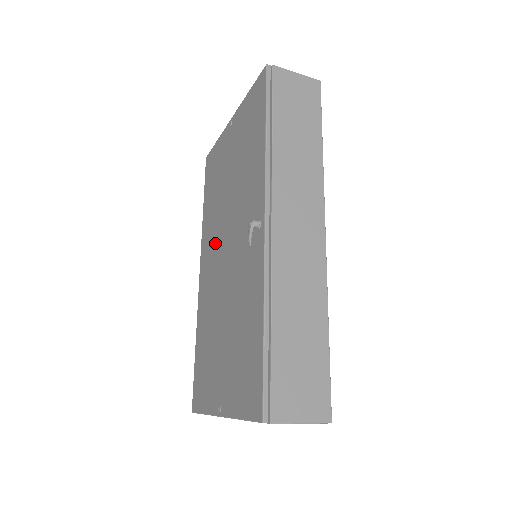
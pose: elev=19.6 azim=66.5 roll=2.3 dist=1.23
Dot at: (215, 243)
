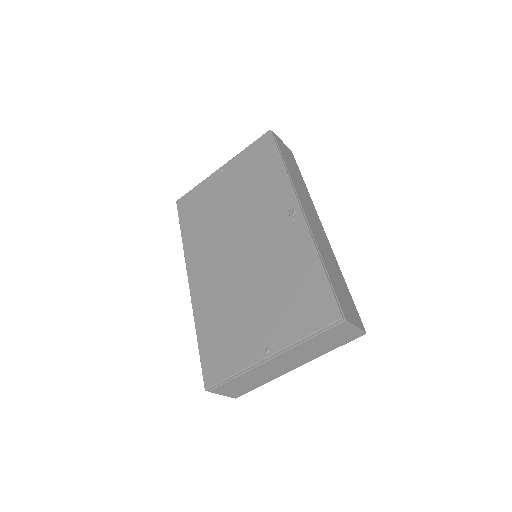
Dot at: (217, 248)
